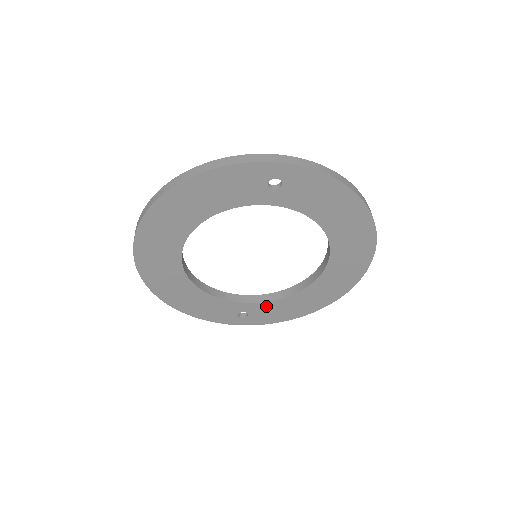
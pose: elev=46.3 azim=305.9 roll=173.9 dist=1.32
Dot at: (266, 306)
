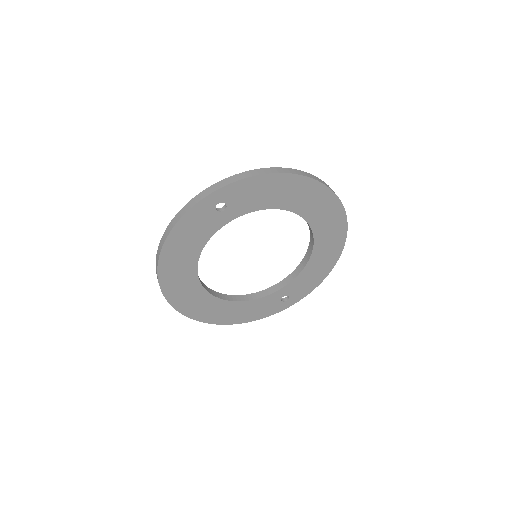
Dot at: (296, 282)
